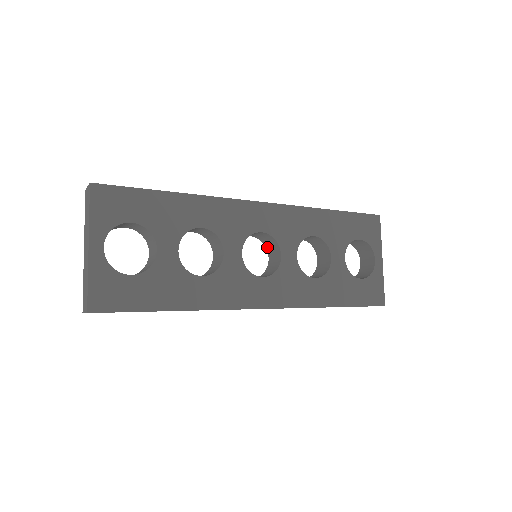
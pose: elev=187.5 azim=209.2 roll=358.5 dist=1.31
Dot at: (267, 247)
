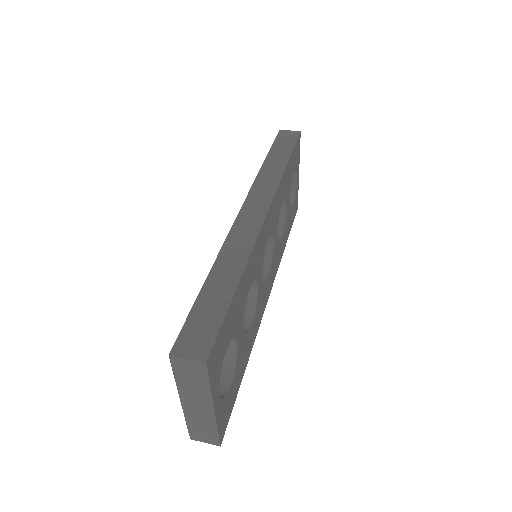
Dot at: occluded
